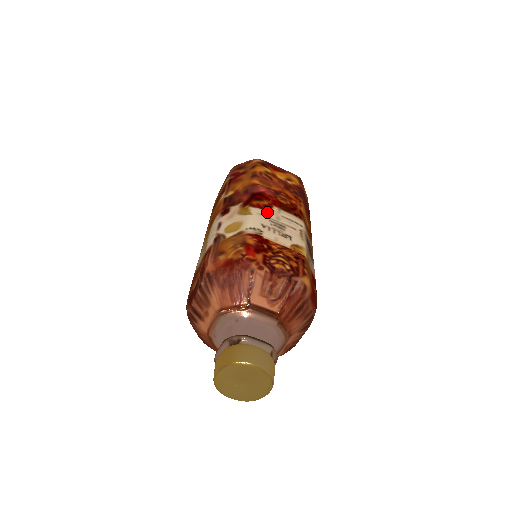
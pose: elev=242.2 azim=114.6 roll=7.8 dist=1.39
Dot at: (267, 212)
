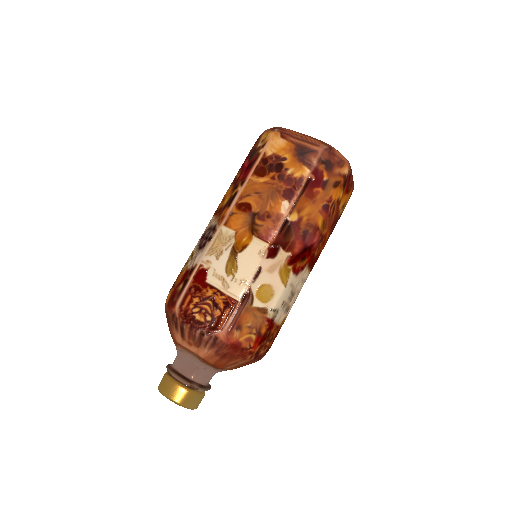
Dot at: (297, 279)
